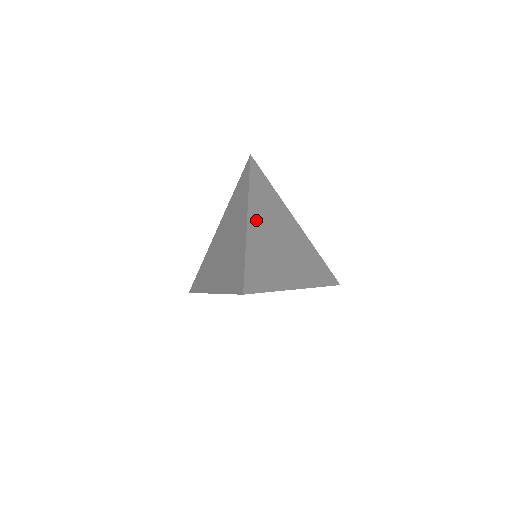
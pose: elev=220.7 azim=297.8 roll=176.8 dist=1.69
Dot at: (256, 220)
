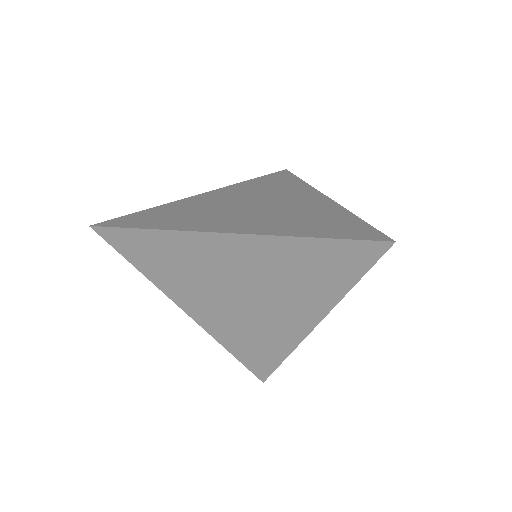
Dot at: occluded
